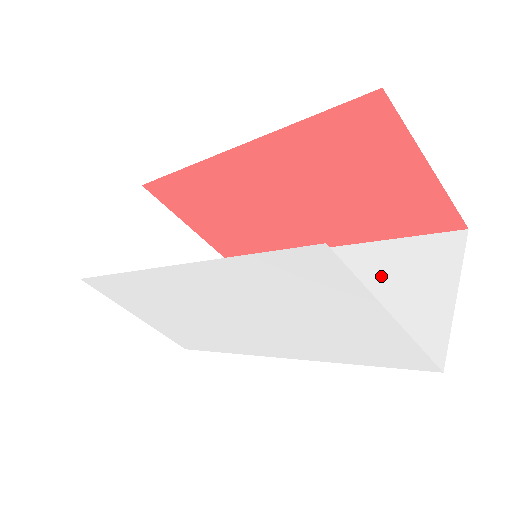
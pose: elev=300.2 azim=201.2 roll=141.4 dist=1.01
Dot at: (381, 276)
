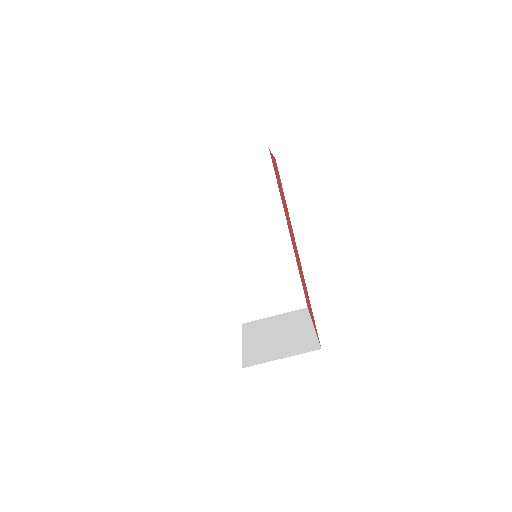
Dot at: (277, 280)
